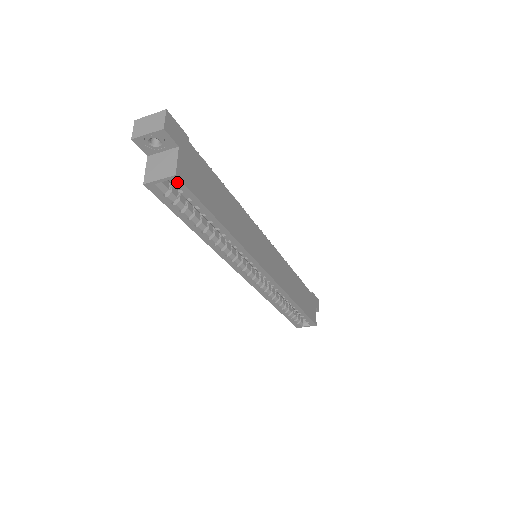
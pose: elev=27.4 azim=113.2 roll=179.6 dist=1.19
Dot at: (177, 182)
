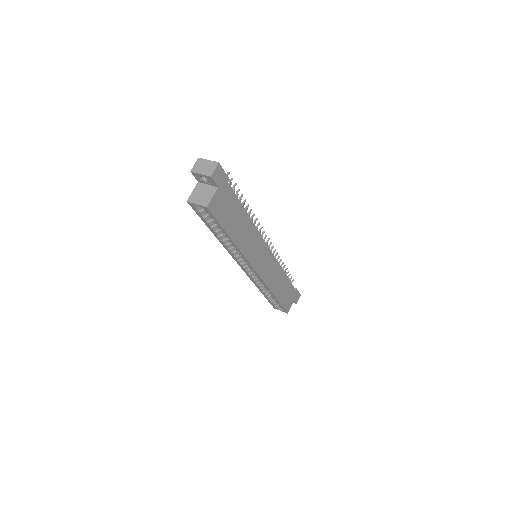
Dot at: (207, 210)
